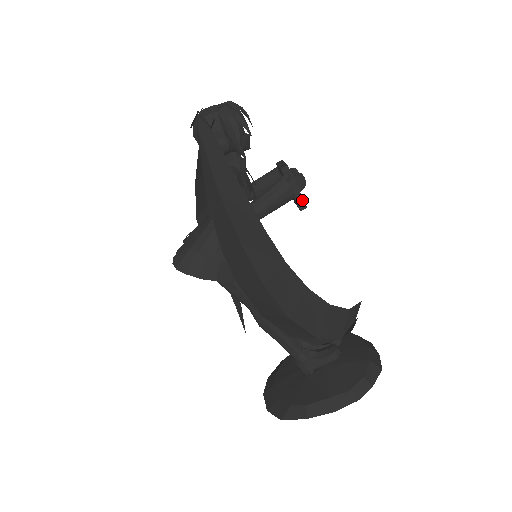
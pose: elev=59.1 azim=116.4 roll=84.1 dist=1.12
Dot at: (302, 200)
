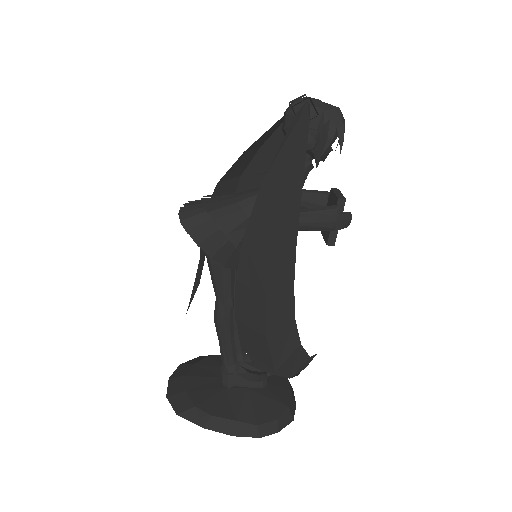
Dot at: (335, 237)
